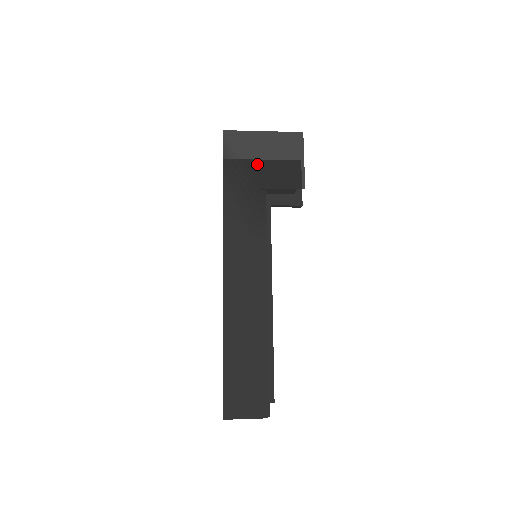
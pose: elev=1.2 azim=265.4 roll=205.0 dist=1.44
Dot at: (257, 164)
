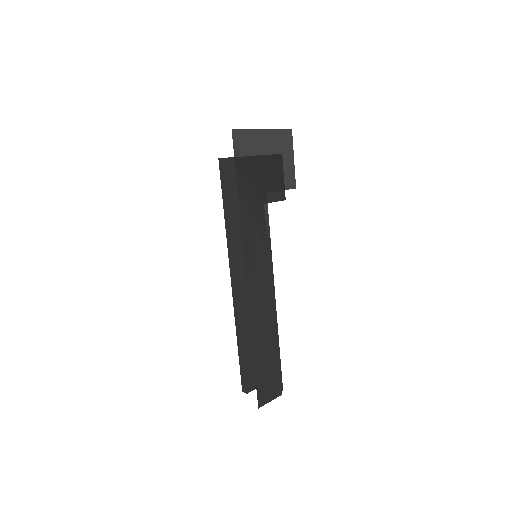
Dot at: (262, 167)
